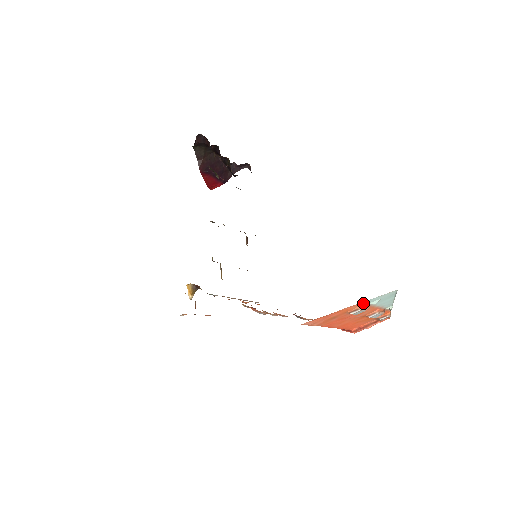
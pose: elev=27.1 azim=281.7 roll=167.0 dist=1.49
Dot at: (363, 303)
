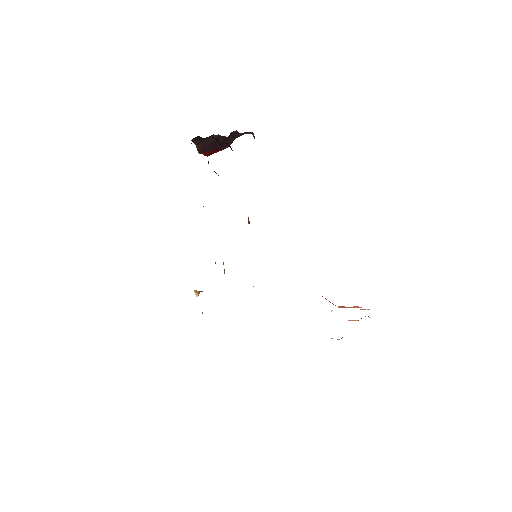
Dot at: occluded
